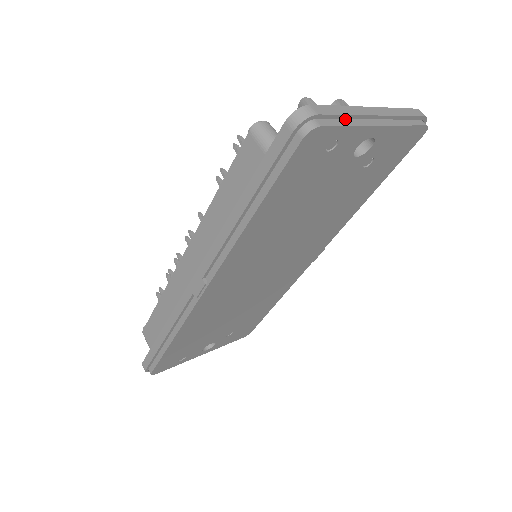
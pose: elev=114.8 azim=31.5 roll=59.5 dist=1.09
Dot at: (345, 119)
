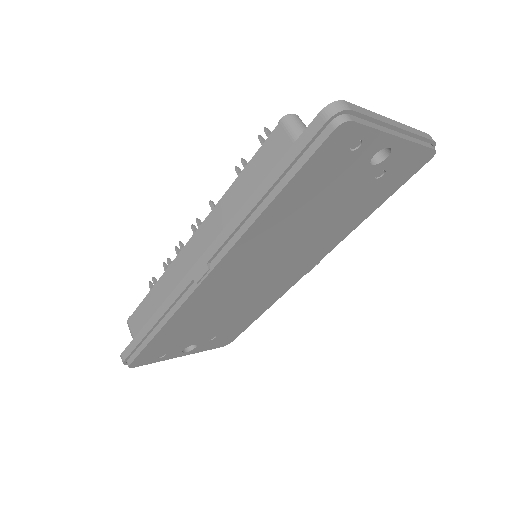
Dot at: (371, 122)
